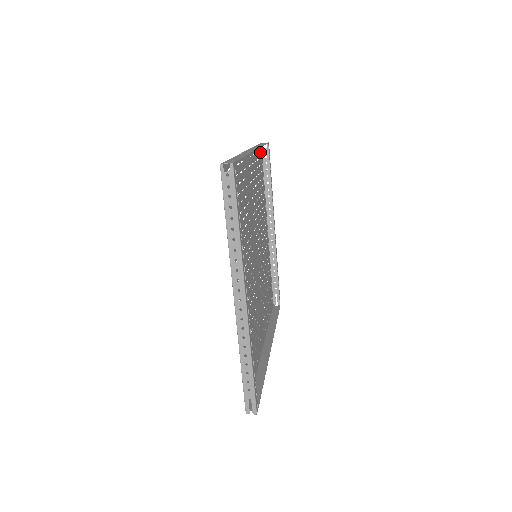
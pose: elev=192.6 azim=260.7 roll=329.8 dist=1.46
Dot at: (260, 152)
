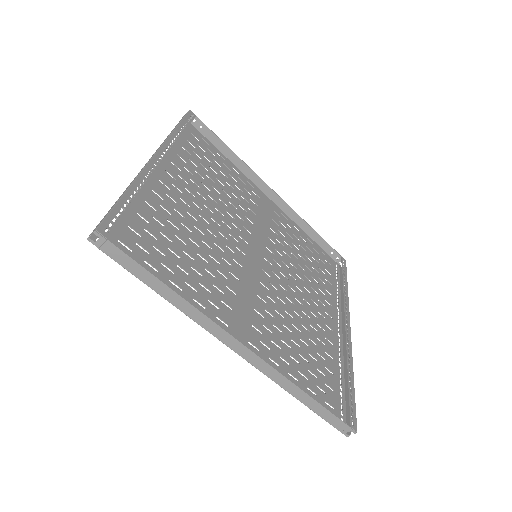
Dot at: (331, 263)
